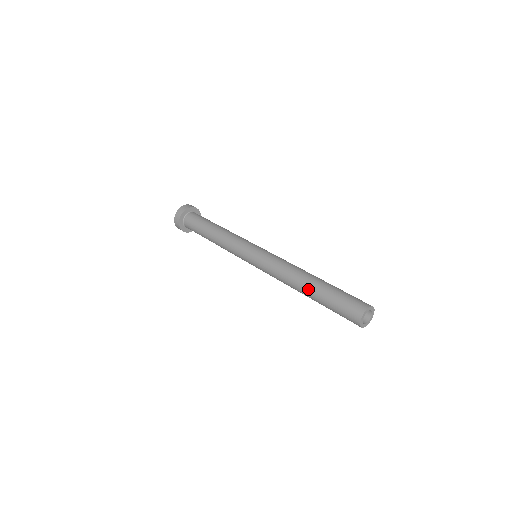
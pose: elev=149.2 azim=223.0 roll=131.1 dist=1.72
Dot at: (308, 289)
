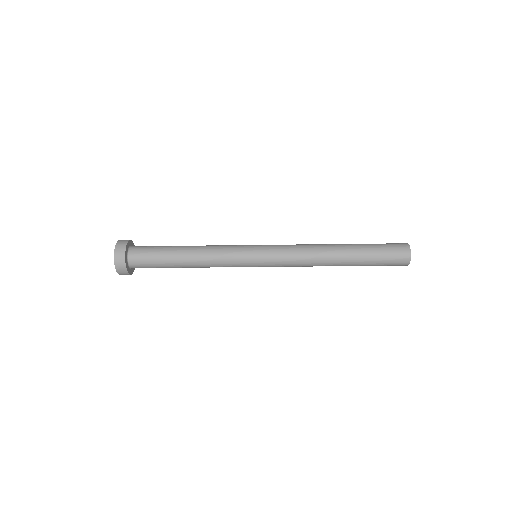
Dot at: (345, 247)
